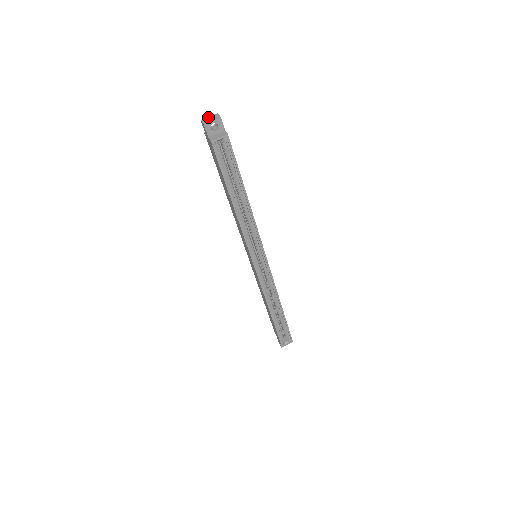
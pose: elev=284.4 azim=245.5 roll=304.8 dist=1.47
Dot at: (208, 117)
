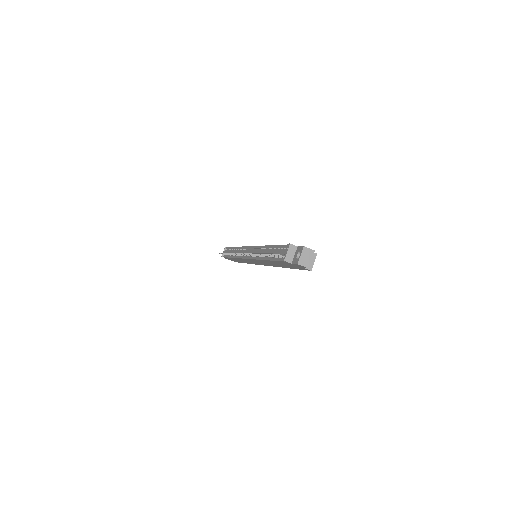
Dot at: (301, 257)
